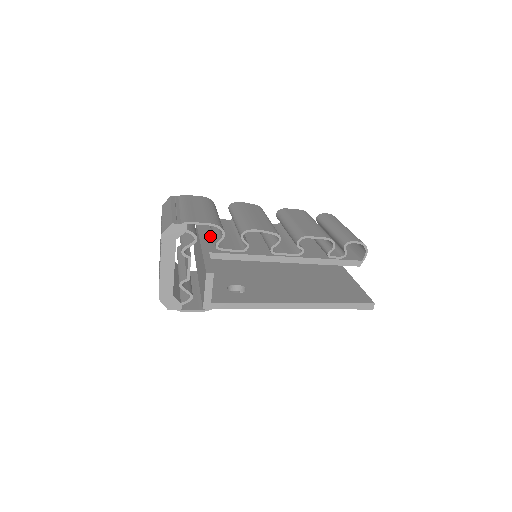
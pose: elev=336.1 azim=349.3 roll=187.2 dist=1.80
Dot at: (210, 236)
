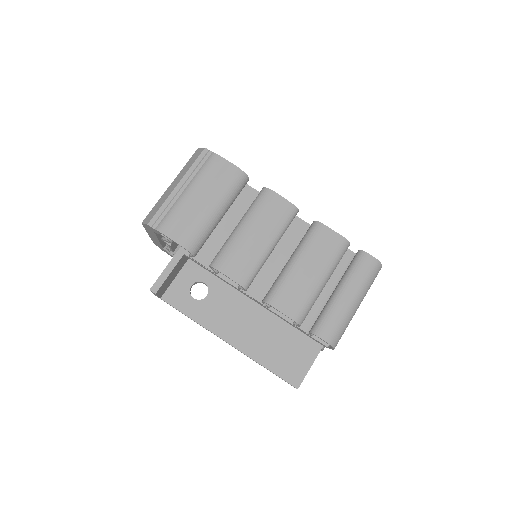
Dot at: occluded
